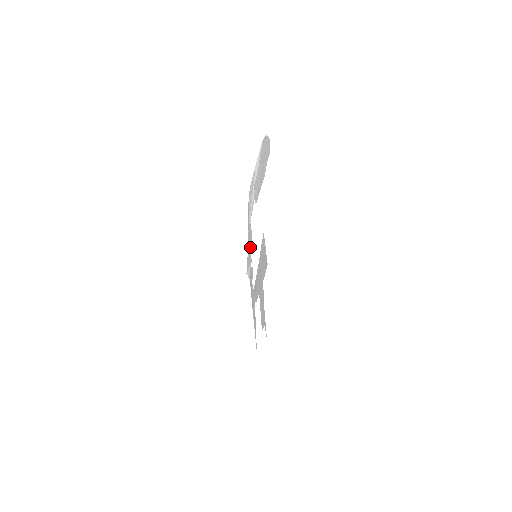
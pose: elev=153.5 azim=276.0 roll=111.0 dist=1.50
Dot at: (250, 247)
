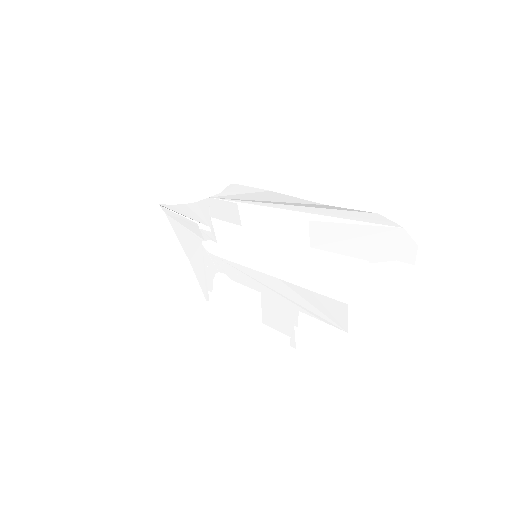
Dot at: (215, 217)
